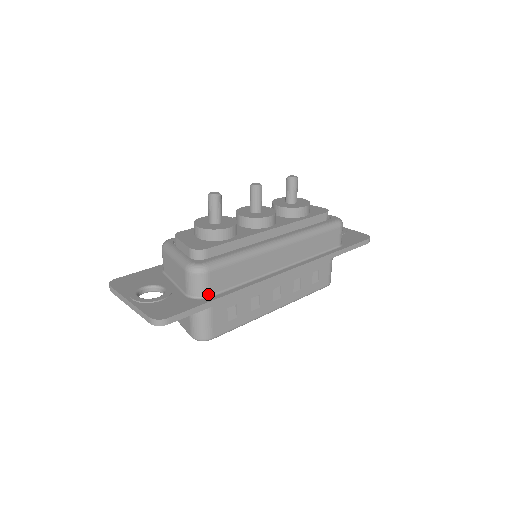
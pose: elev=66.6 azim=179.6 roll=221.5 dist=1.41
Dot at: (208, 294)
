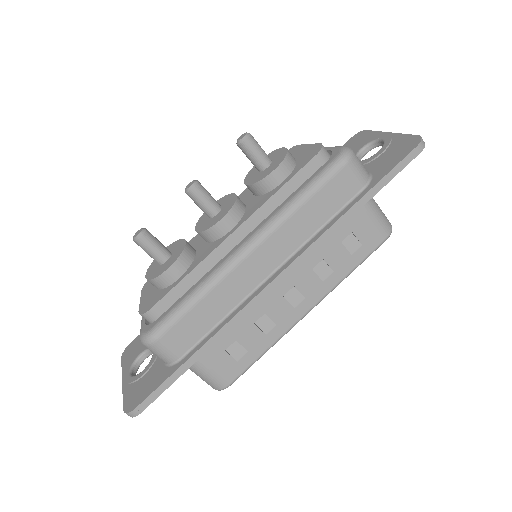
Dot at: (177, 357)
